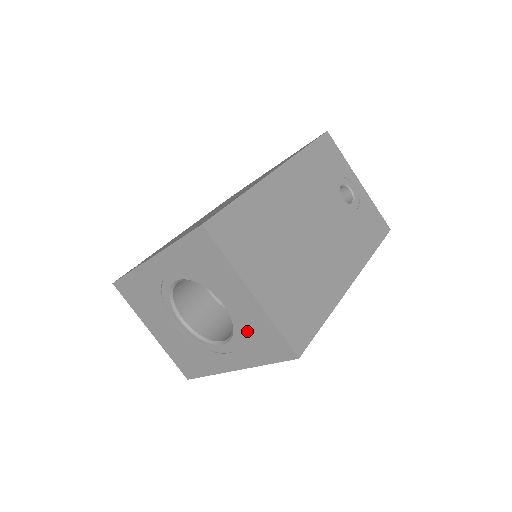
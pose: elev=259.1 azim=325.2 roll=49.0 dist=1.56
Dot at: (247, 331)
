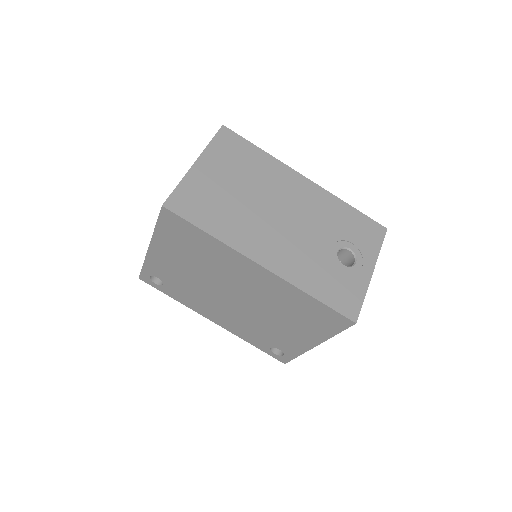
Dot at: occluded
